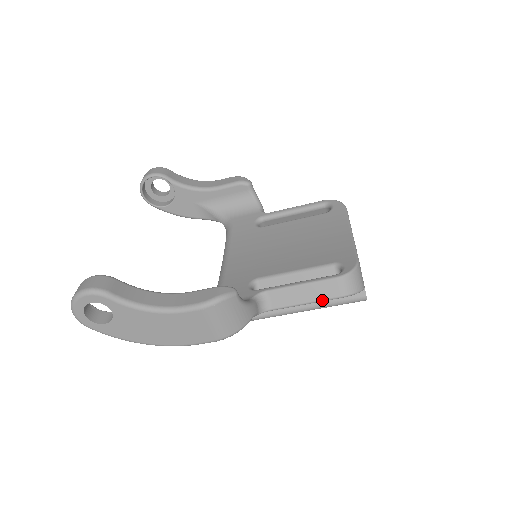
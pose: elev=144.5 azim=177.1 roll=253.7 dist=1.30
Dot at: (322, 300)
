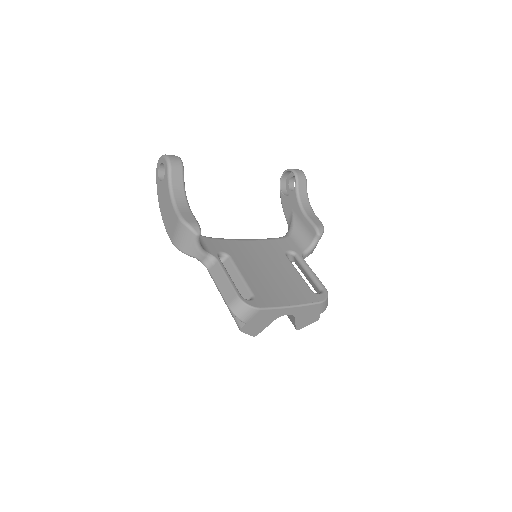
Dot at: (222, 295)
